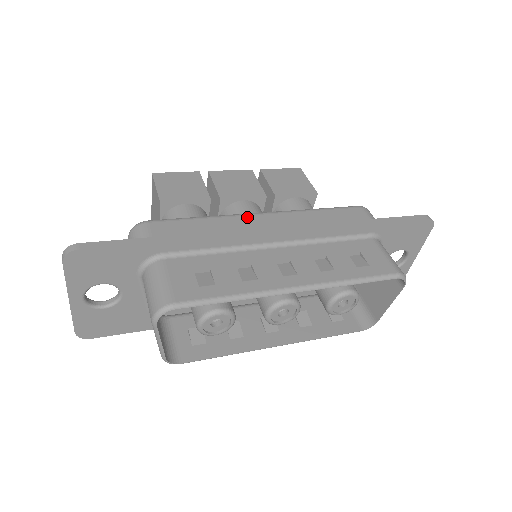
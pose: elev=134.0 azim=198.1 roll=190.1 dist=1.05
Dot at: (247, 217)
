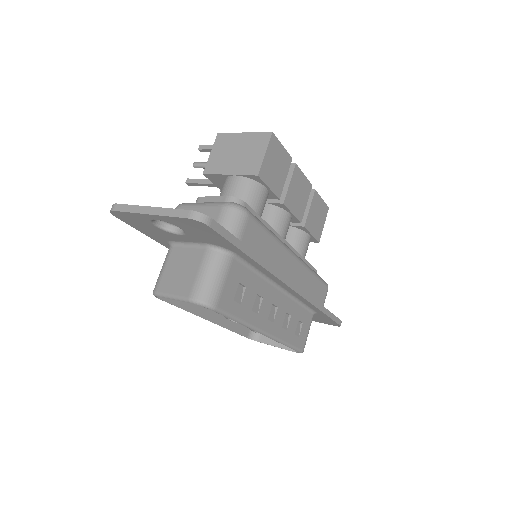
Dot at: (288, 255)
